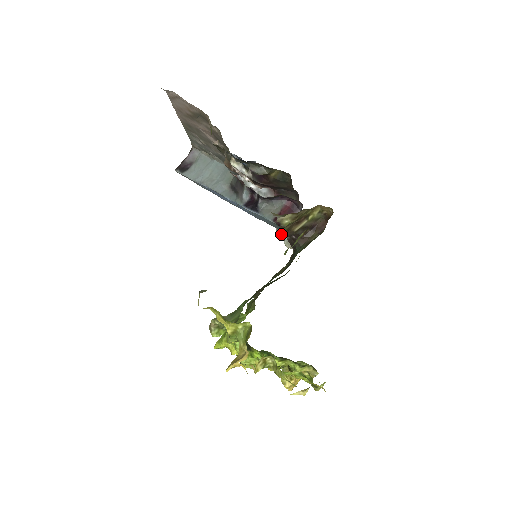
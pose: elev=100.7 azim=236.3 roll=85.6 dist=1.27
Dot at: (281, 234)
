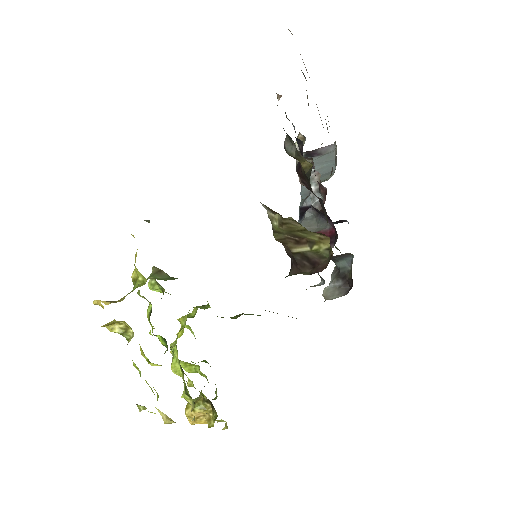
Dot at: (332, 278)
